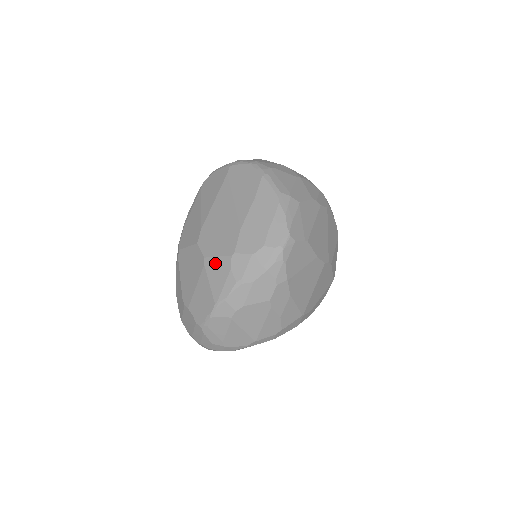
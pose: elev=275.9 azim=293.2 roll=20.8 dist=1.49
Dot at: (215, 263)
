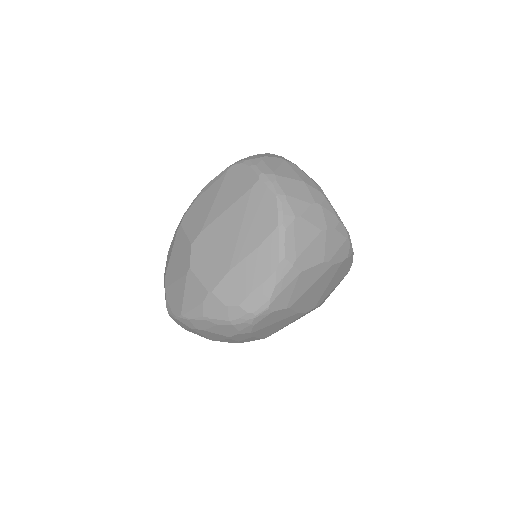
Dot at: (195, 283)
